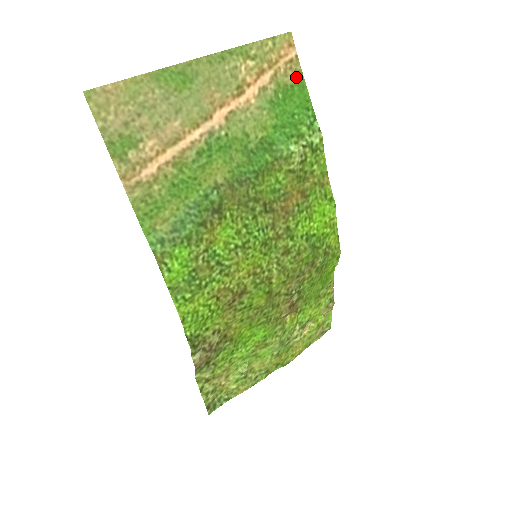
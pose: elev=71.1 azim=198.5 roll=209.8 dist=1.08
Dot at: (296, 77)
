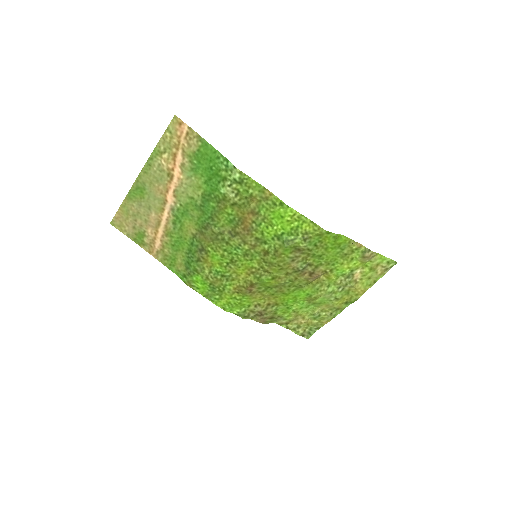
Dot at: (197, 142)
